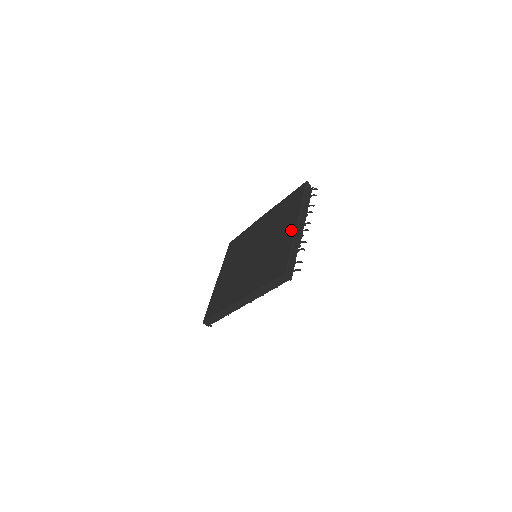
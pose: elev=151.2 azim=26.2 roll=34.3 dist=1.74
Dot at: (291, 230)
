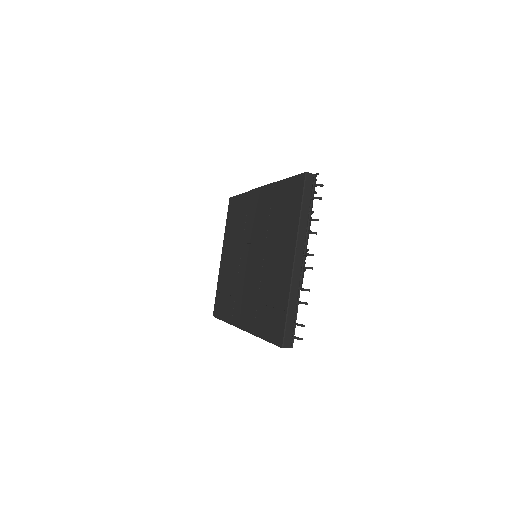
Dot at: (287, 267)
